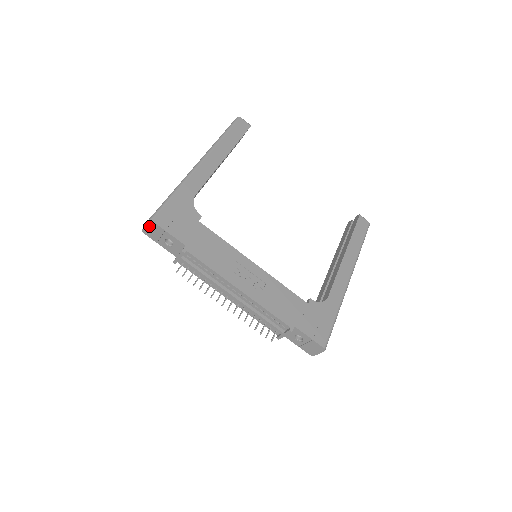
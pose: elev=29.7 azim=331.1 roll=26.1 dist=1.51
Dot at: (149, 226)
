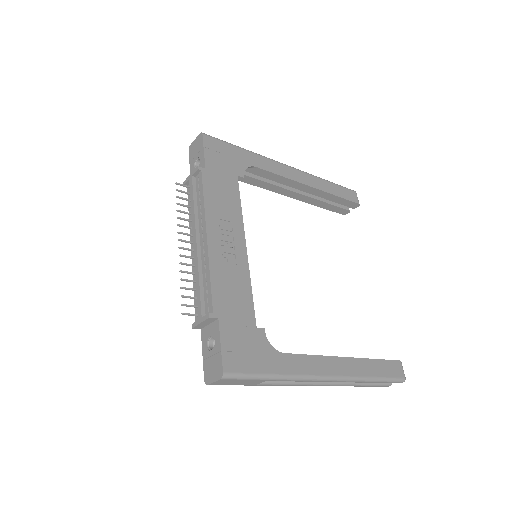
Dot at: (197, 140)
